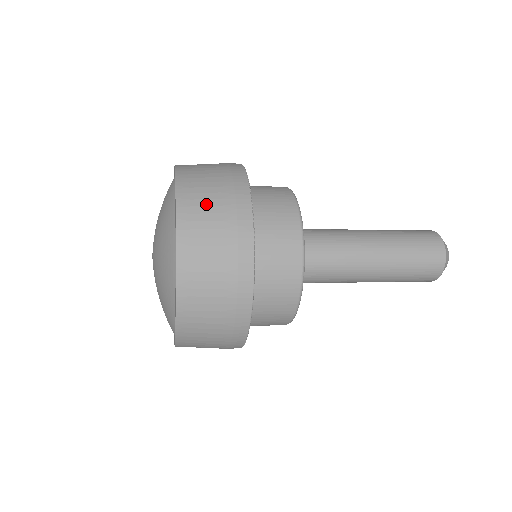
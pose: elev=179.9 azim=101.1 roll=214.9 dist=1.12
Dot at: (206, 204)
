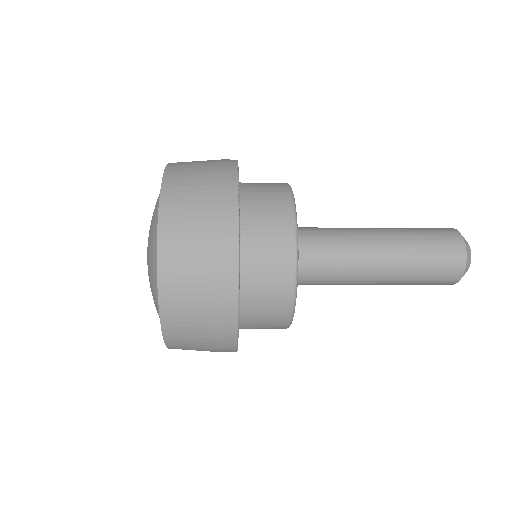
Dot at: (194, 165)
